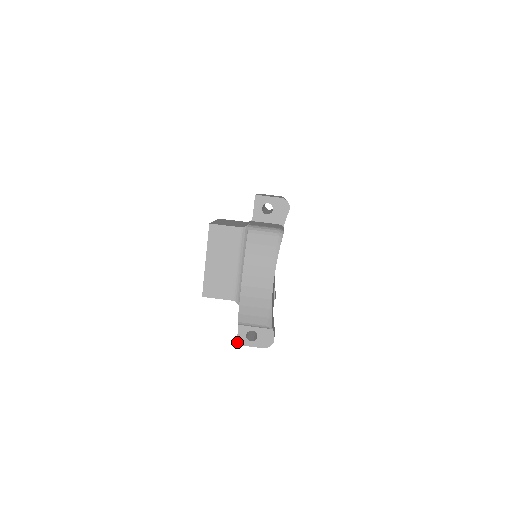
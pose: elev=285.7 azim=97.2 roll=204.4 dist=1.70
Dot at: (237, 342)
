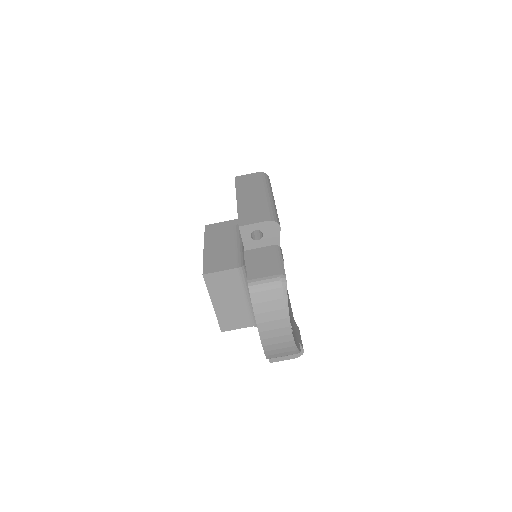
Dot at: (270, 361)
